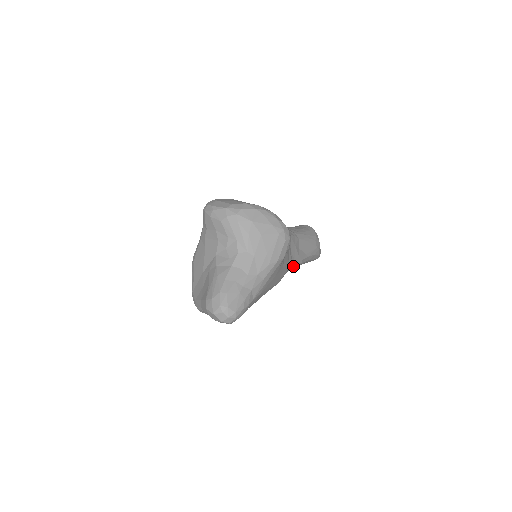
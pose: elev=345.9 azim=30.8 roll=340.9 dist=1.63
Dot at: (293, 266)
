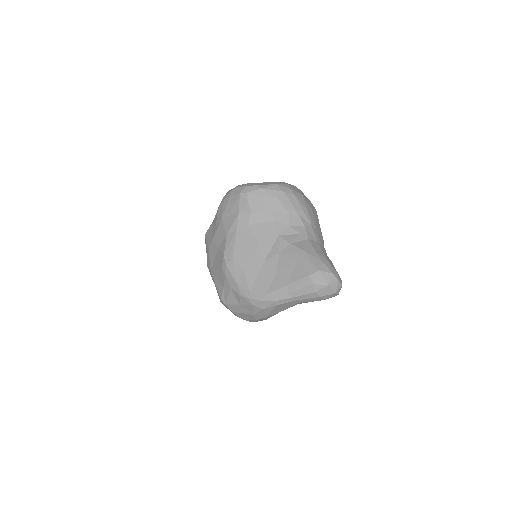
Dot at: occluded
